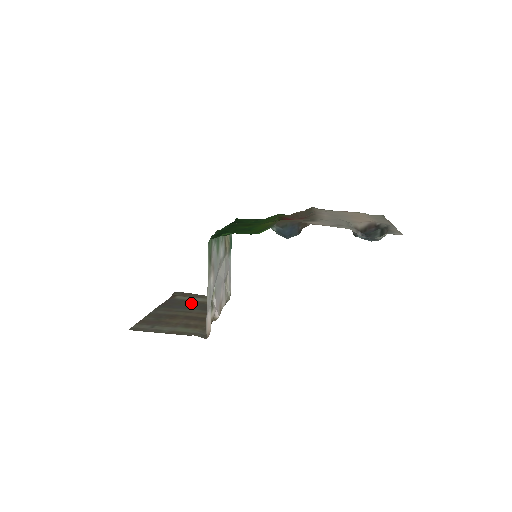
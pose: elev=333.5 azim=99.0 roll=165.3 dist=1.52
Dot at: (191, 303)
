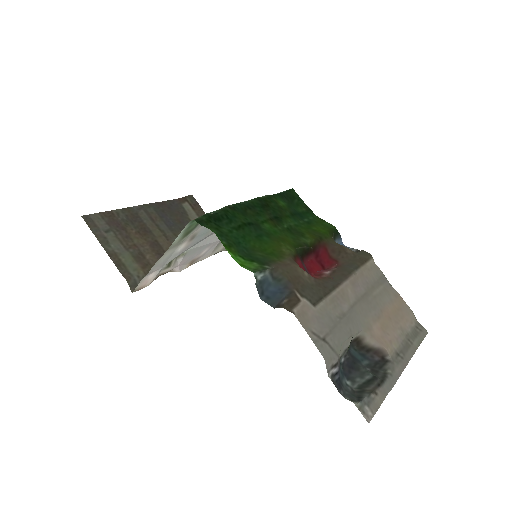
Dot at: occluded
